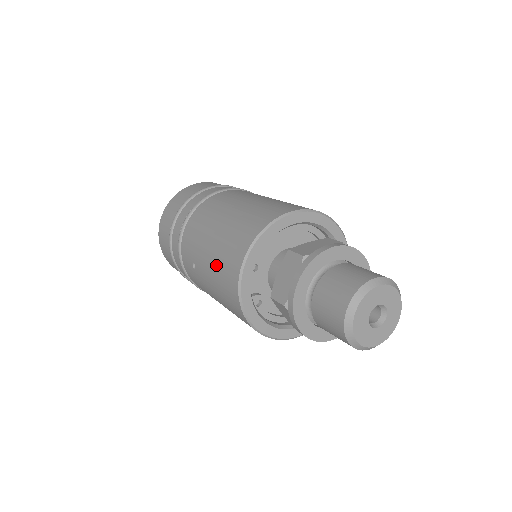
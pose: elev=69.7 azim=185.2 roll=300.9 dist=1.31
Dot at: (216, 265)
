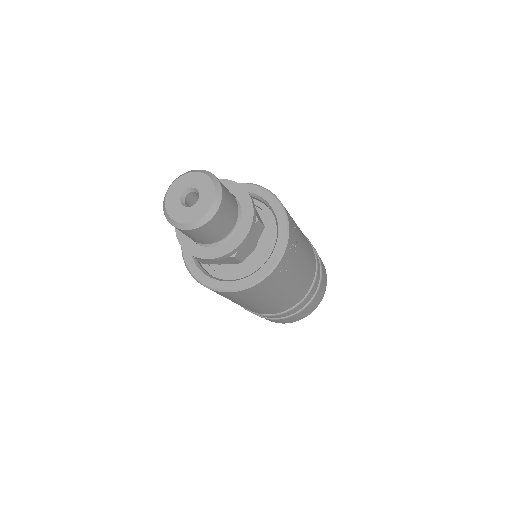
Dot at: occluded
